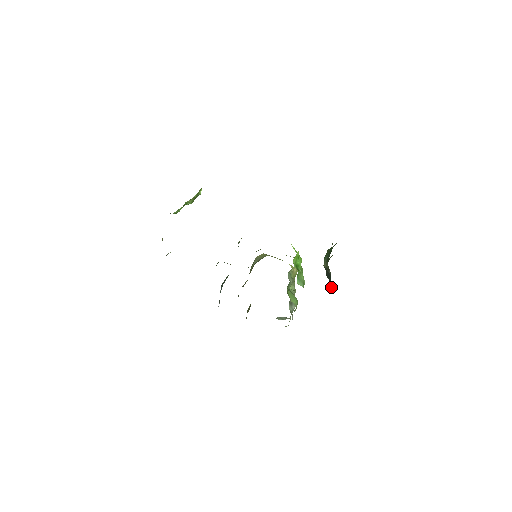
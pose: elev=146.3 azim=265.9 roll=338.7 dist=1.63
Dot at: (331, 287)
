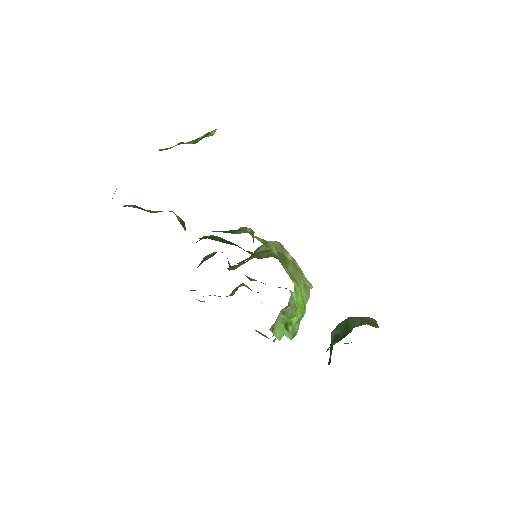
Dot at: occluded
